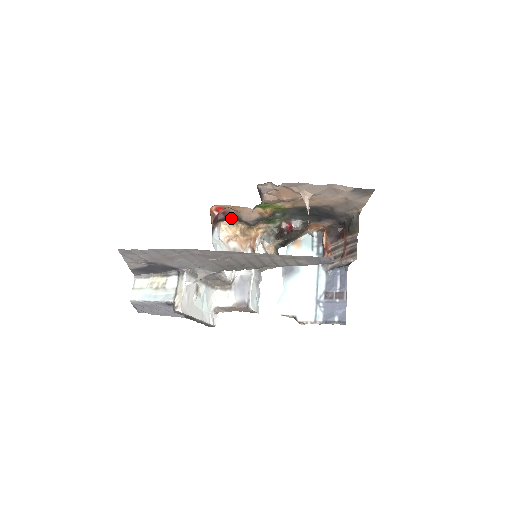
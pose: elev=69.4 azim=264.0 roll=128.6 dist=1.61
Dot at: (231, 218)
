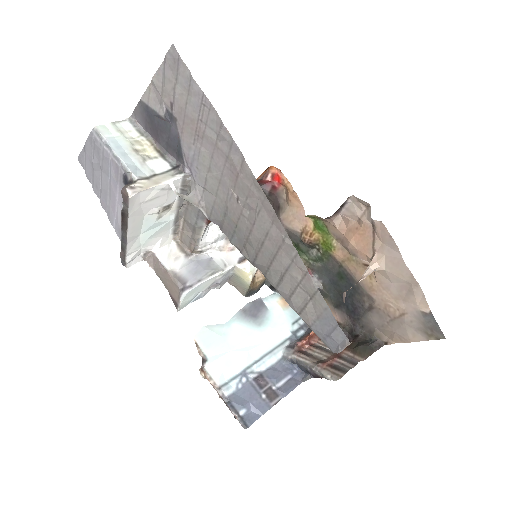
Dot at: occluded
